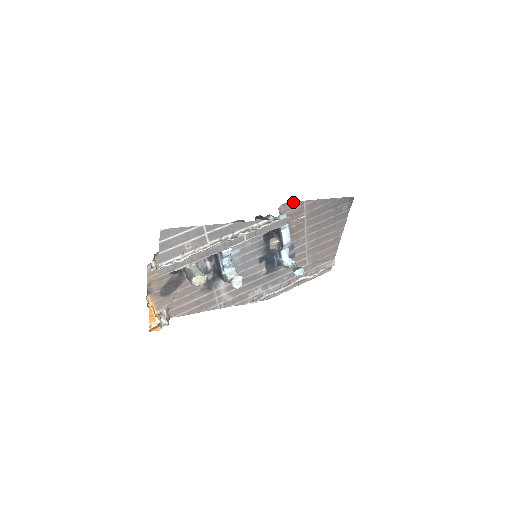
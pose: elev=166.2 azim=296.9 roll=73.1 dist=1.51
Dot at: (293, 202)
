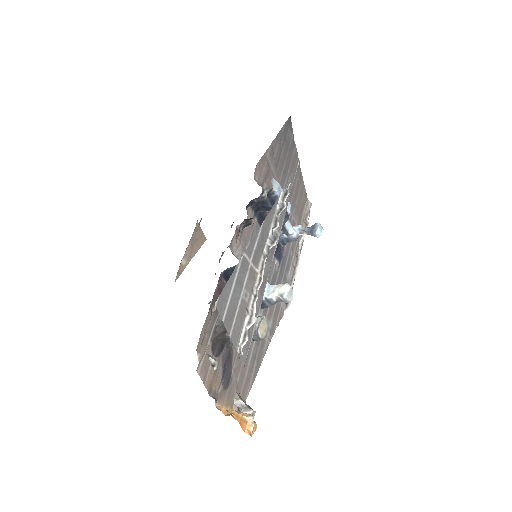
Dot at: (259, 162)
